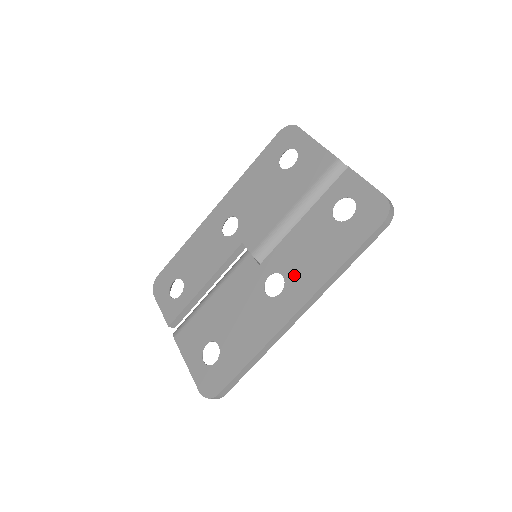
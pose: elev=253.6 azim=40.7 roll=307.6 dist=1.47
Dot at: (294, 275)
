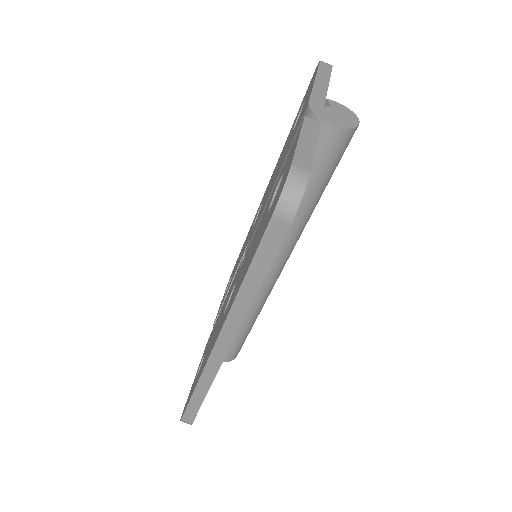
Dot at: (234, 289)
